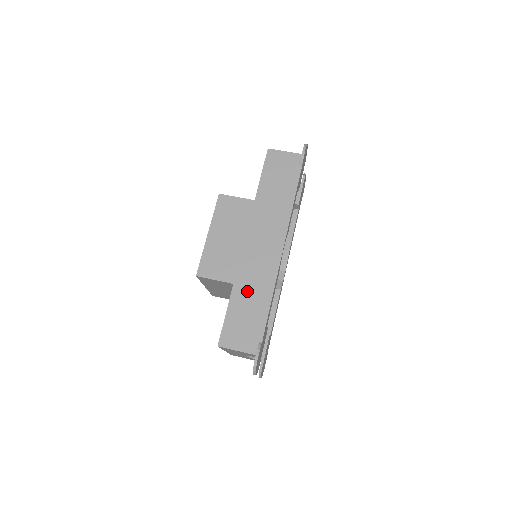
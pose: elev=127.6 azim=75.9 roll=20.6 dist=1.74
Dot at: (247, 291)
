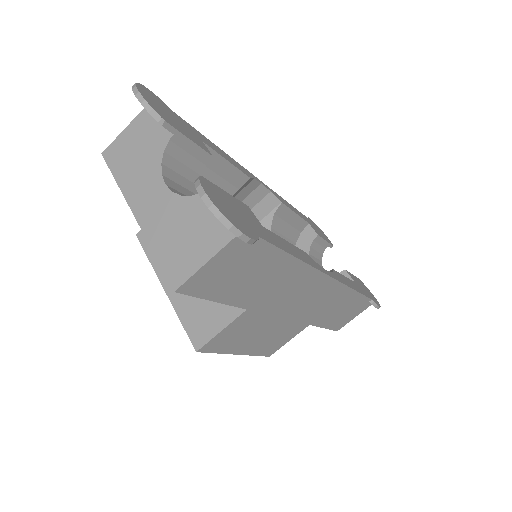
Dot at: (328, 313)
